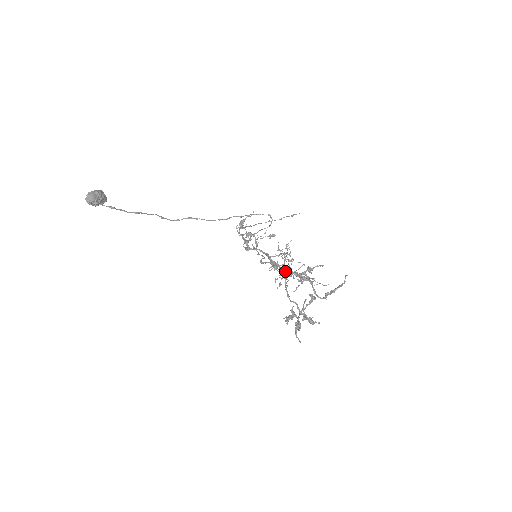
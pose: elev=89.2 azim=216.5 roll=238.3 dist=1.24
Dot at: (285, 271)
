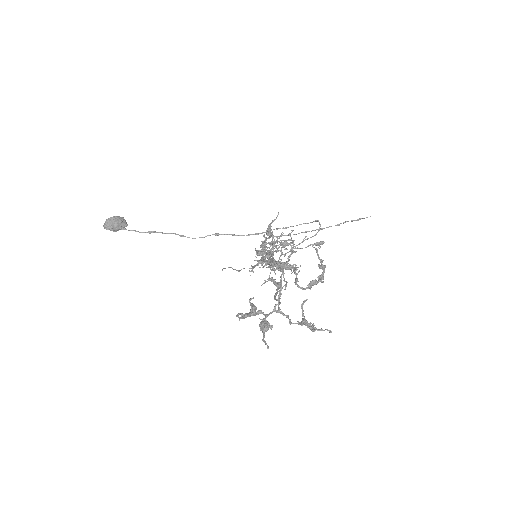
Dot at: (259, 260)
